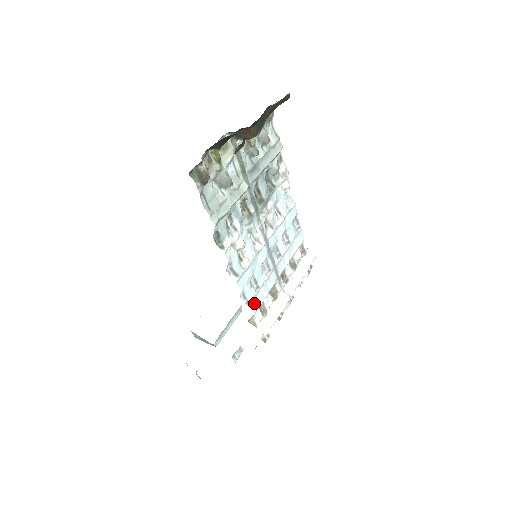
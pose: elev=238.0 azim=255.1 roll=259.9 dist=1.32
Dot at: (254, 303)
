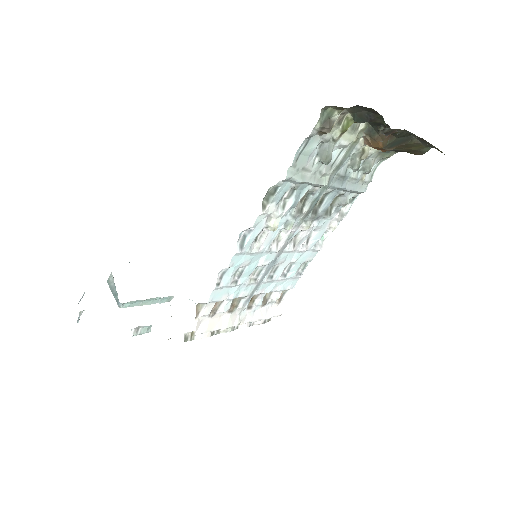
Dot at: (219, 292)
